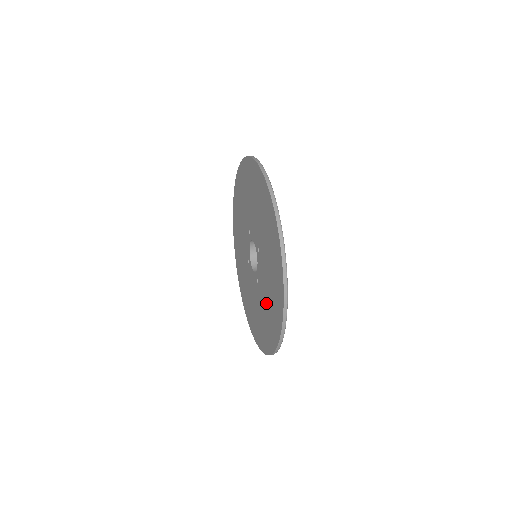
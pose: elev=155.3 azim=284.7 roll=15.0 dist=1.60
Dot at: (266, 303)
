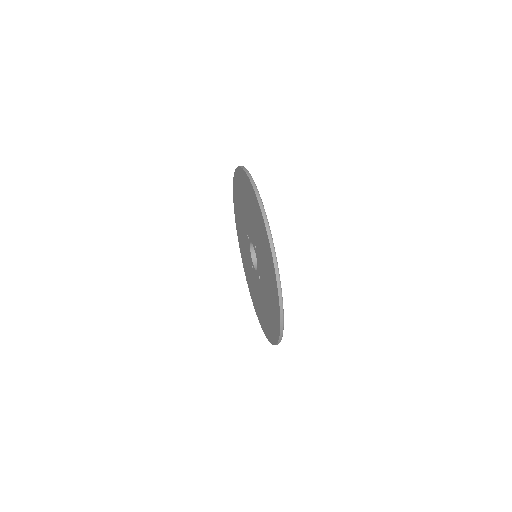
Dot at: (255, 292)
